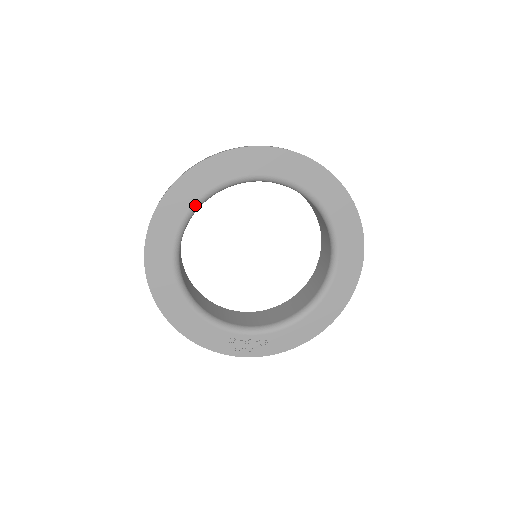
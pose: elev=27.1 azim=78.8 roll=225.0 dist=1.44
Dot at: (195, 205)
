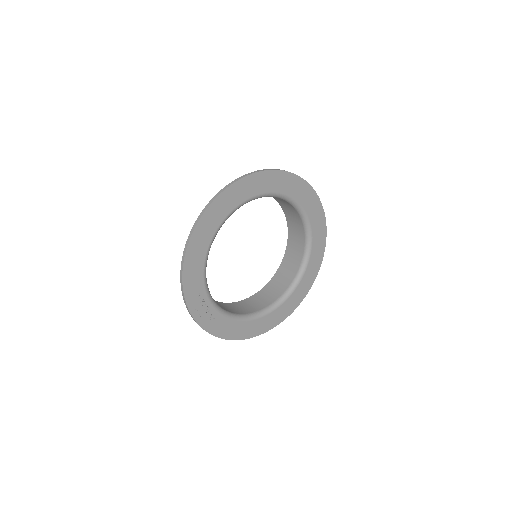
Dot at: (272, 193)
